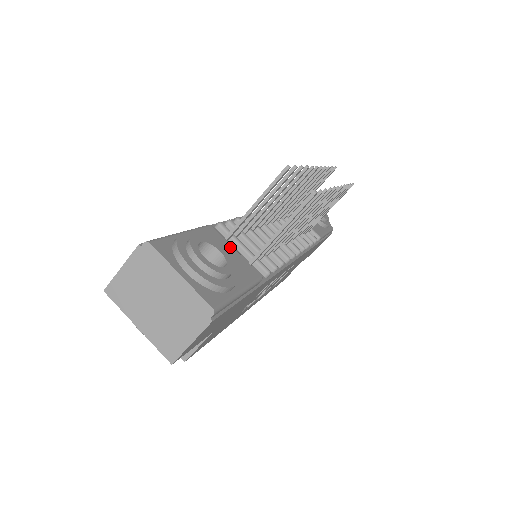
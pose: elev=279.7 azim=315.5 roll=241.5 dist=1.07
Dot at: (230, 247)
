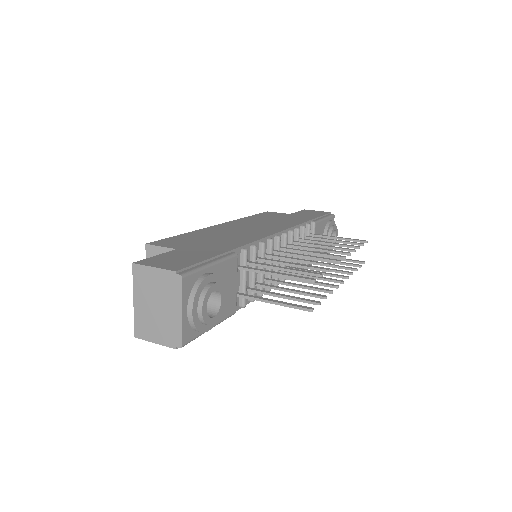
Dot at: (235, 280)
